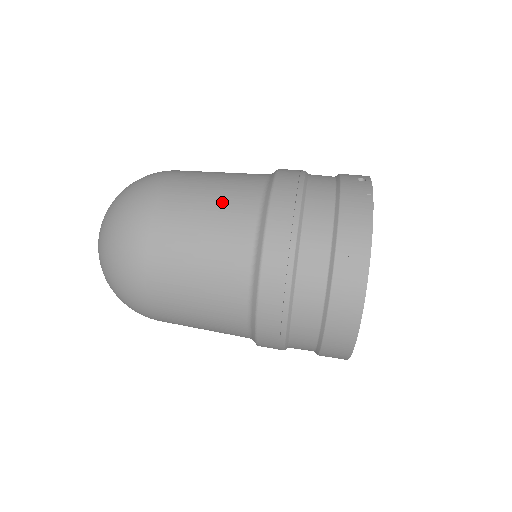
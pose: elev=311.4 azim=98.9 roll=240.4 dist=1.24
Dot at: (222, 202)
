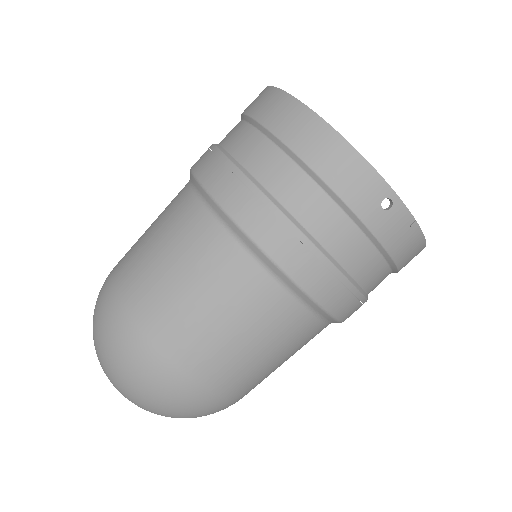
Dot at: (286, 349)
